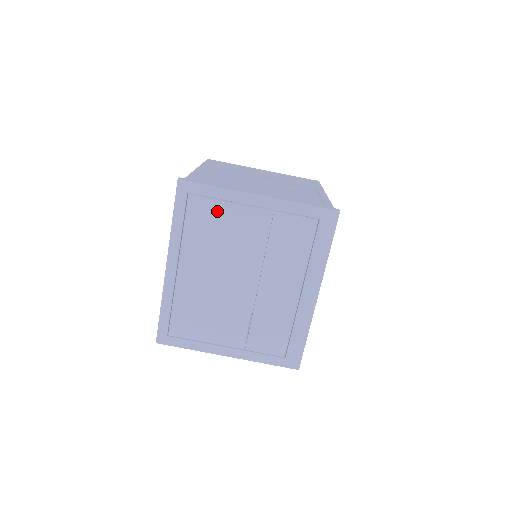
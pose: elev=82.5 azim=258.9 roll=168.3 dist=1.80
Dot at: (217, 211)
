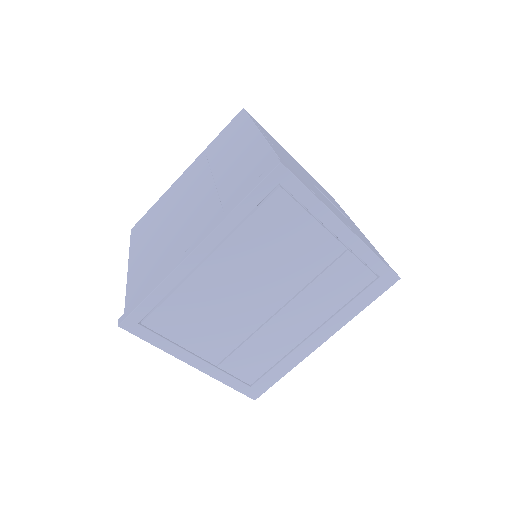
Dot at: (295, 220)
